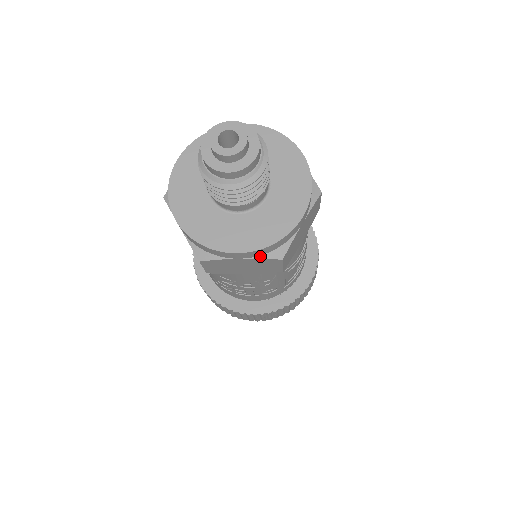
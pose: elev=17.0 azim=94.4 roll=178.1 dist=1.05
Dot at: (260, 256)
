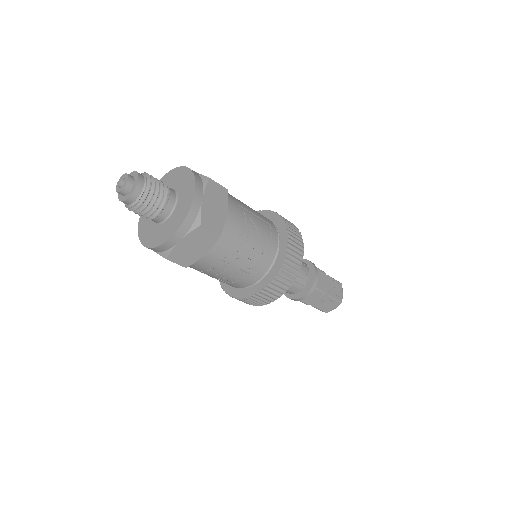
Dot at: (188, 232)
